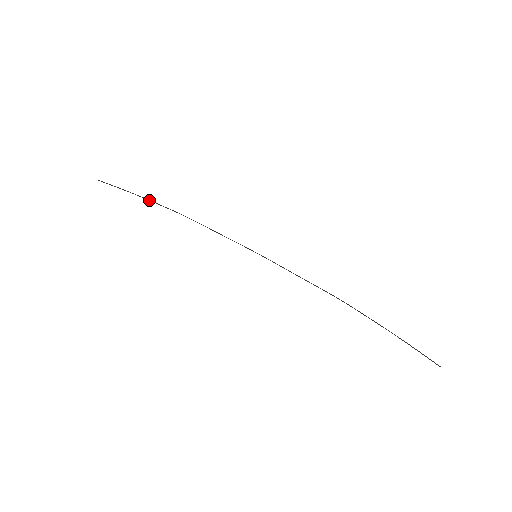
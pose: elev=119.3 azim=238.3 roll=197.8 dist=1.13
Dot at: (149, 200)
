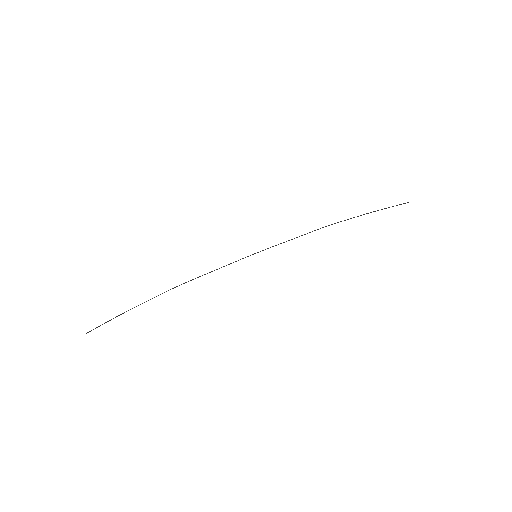
Dot at: (142, 303)
